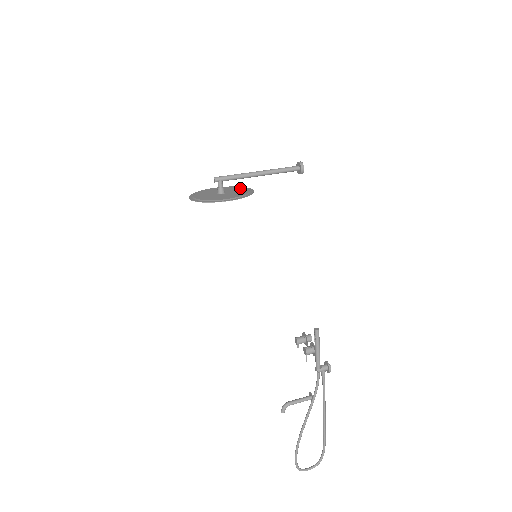
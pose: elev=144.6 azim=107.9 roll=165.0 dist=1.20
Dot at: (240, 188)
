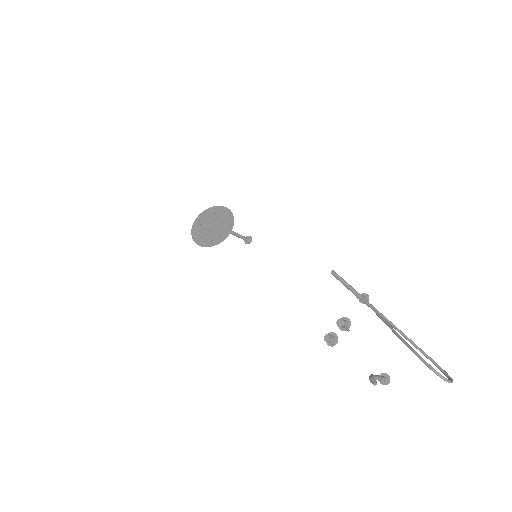
Dot at: (220, 236)
